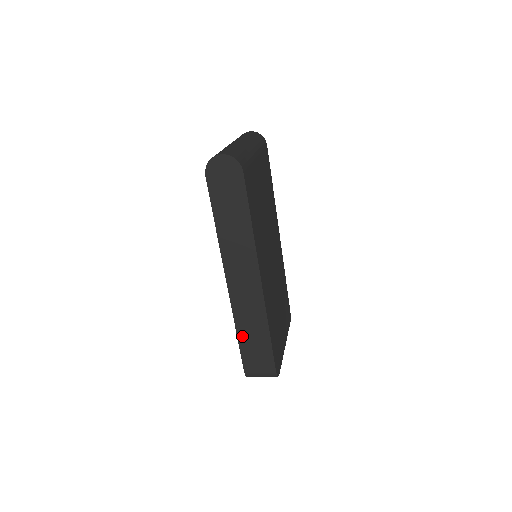
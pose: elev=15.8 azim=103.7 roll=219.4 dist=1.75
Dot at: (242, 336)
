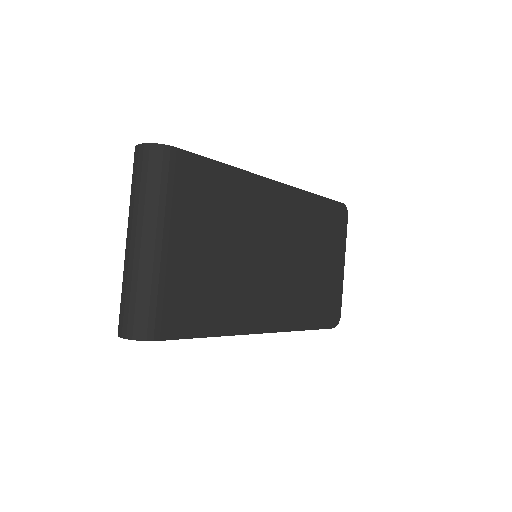
Dot at: occluded
